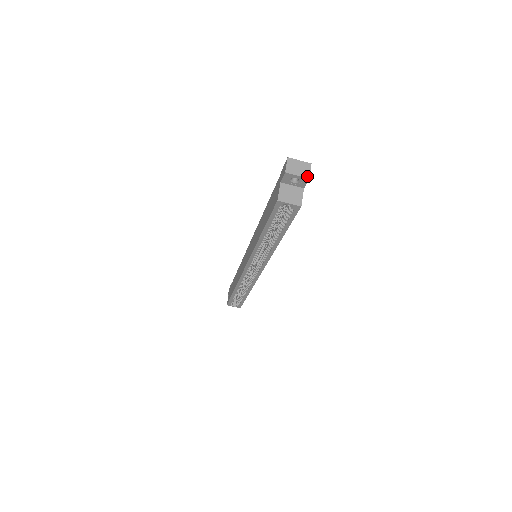
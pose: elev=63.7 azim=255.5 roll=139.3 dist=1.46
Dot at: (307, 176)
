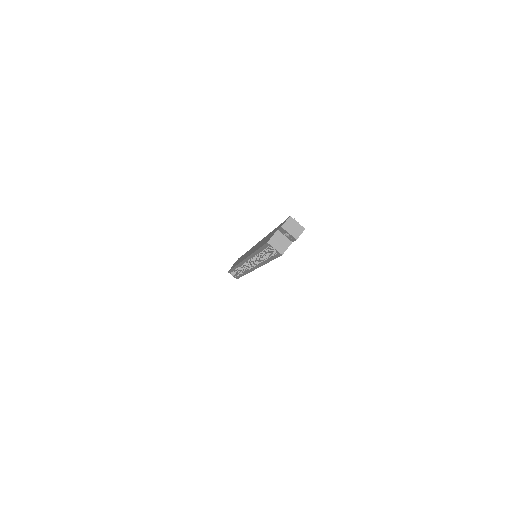
Dot at: (296, 237)
